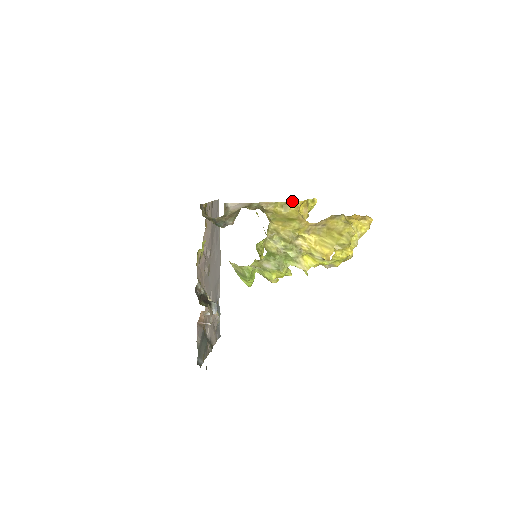
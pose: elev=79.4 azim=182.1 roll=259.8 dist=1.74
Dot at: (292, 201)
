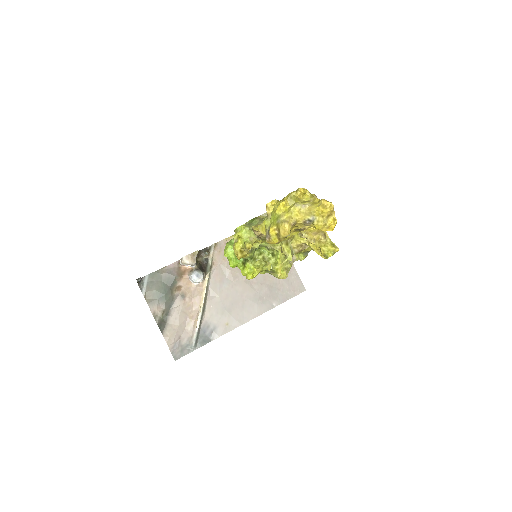
Dot at: occluded
